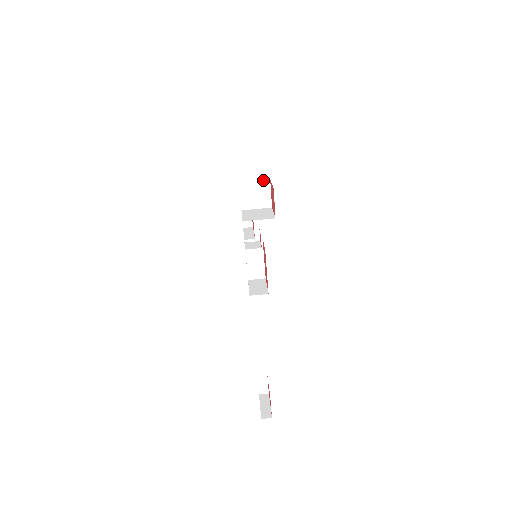
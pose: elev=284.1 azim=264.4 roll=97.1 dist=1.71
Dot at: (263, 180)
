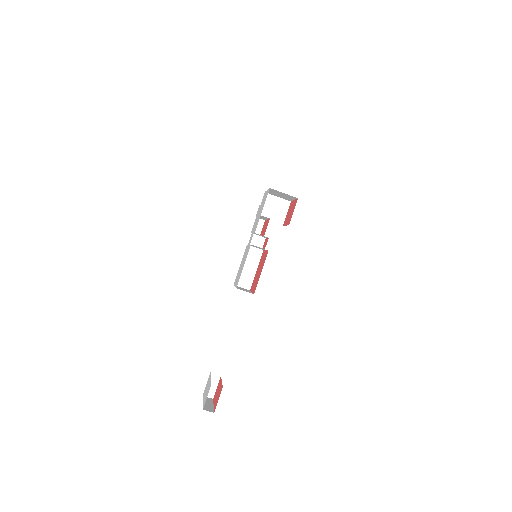
Dot at: (285, 199)
